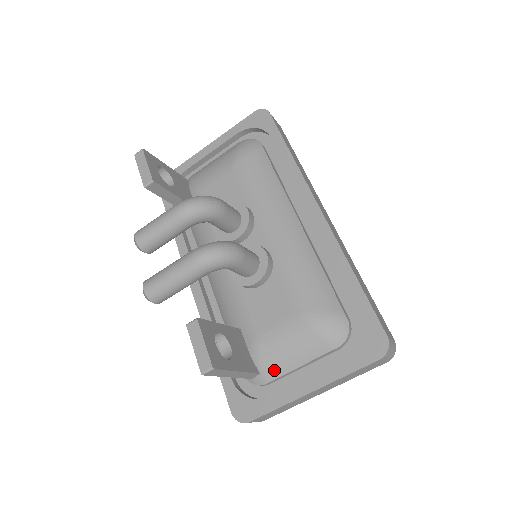
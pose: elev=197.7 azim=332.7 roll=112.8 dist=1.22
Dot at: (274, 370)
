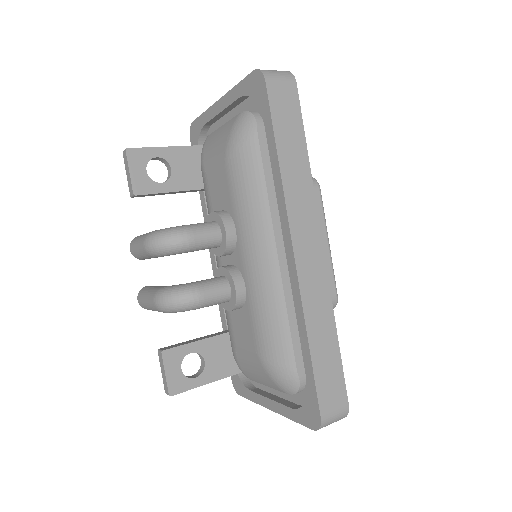
Dot at: (250, 377)
